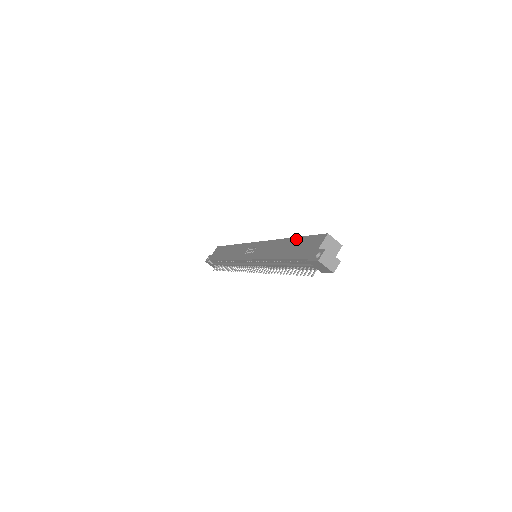
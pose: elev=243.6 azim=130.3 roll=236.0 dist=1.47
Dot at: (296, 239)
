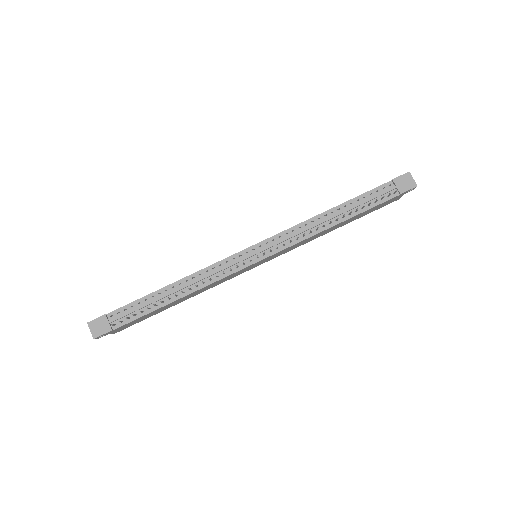
Dot at: occluded
